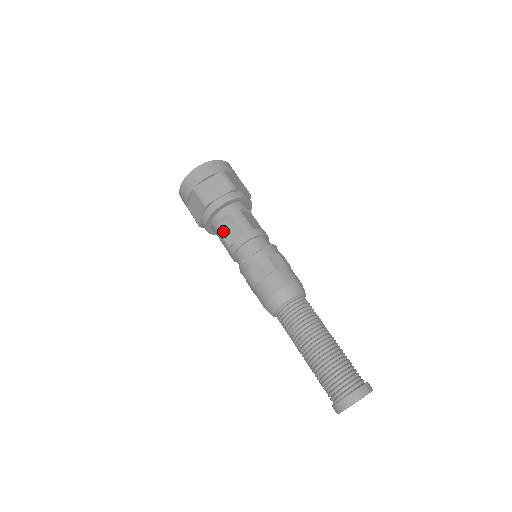
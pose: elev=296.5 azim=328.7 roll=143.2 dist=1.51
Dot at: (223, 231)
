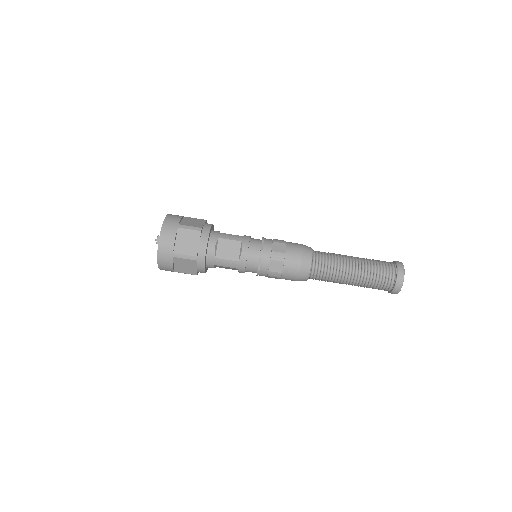
Dot at: occluded
